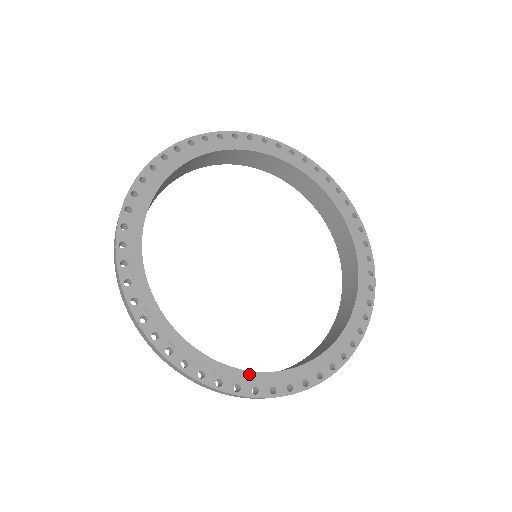
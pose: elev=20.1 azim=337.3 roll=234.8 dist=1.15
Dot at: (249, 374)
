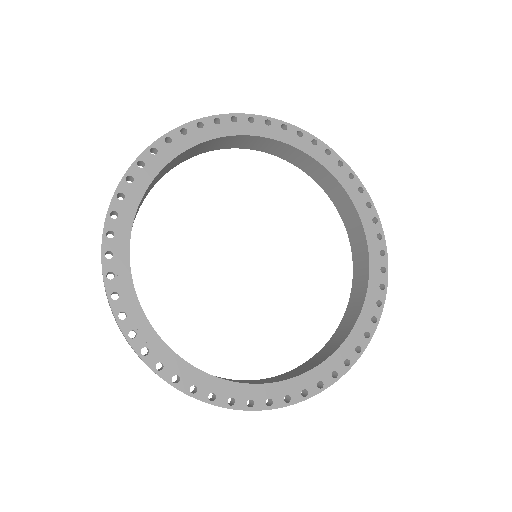
Dot at: (261, 387)
